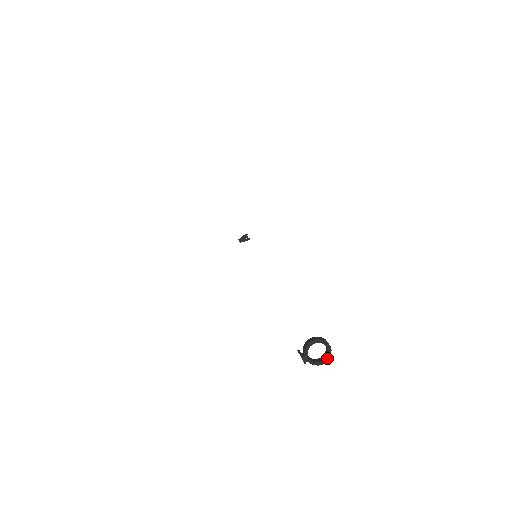
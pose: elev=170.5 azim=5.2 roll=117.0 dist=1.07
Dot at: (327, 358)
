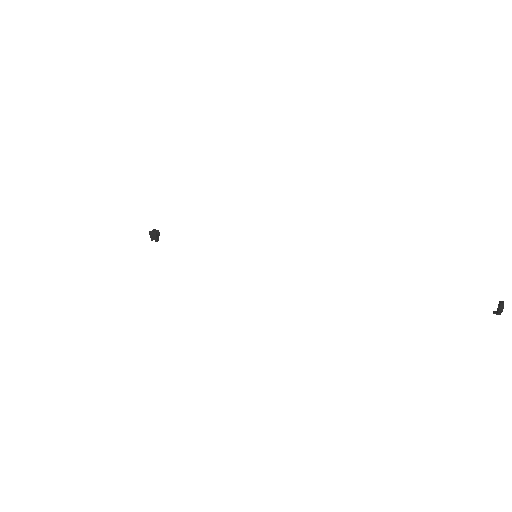
Dot at: occluded
